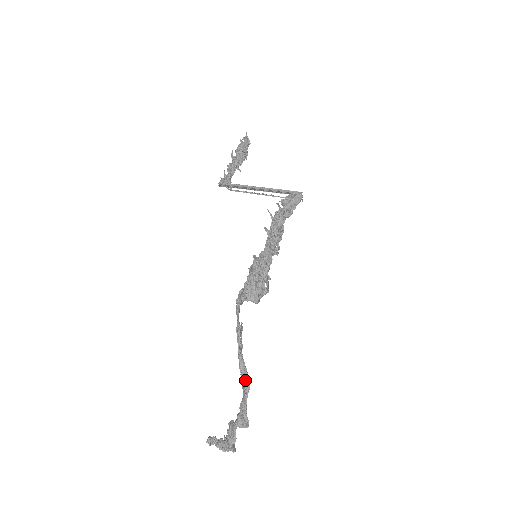
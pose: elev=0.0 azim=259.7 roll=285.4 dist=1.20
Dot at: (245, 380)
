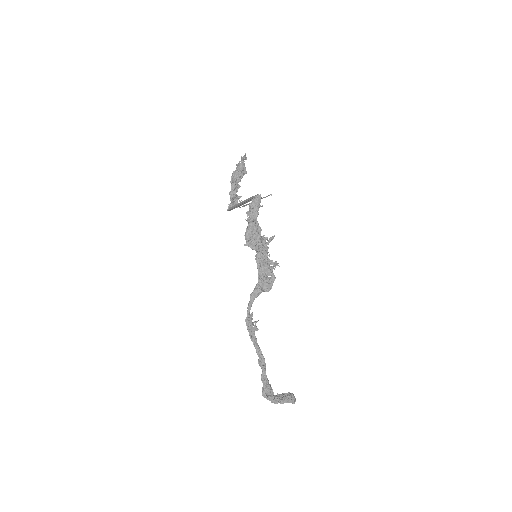
Dot at: (259, 355)
